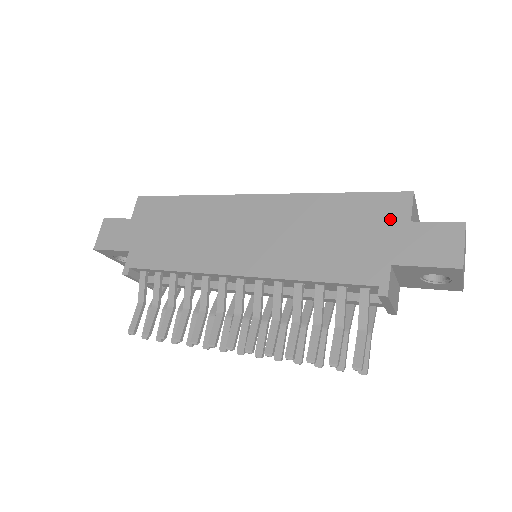
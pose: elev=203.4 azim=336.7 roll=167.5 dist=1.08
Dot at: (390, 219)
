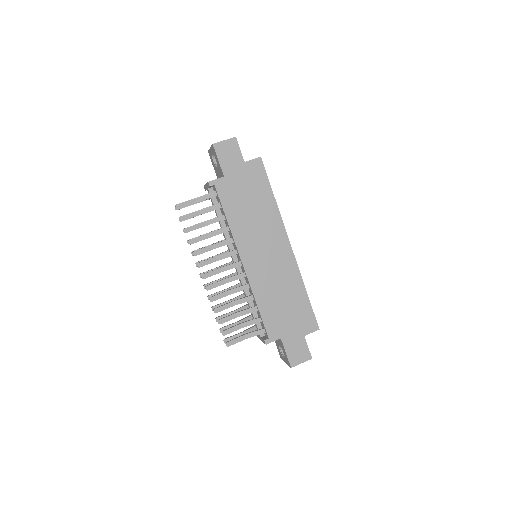
Dot at: (302, 326)
